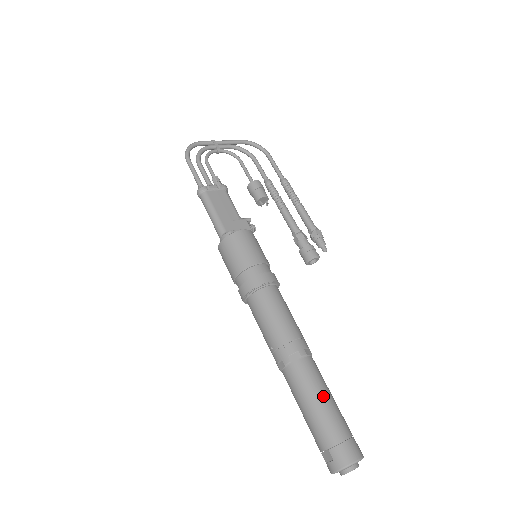
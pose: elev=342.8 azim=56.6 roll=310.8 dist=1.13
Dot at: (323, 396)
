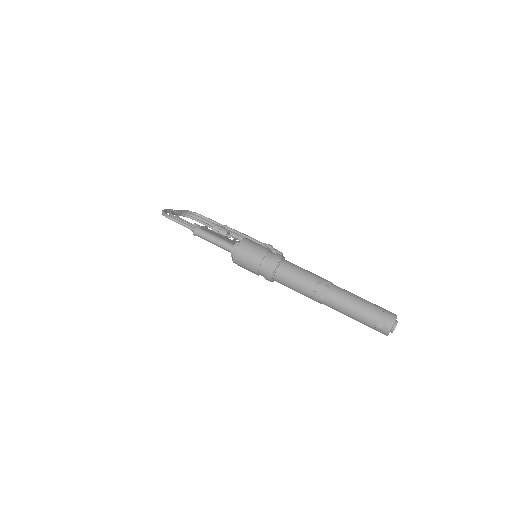
Dot at: (357, 296)
